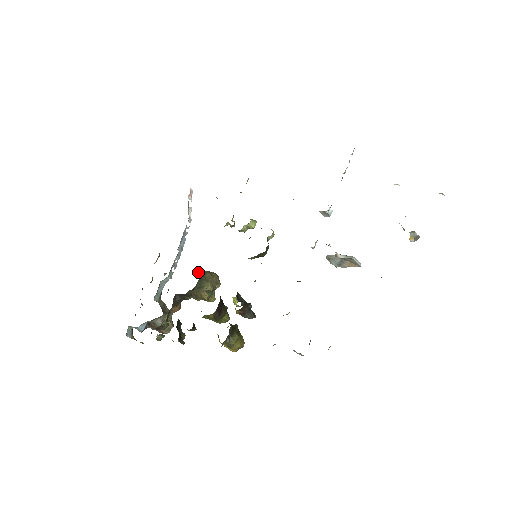
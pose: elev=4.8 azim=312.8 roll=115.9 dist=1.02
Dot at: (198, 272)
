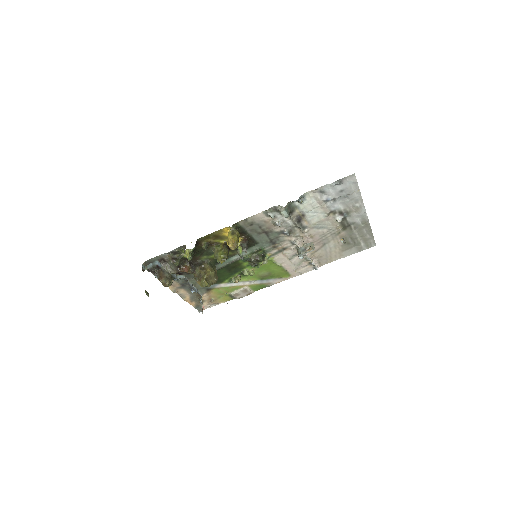
Dot at: occluded
